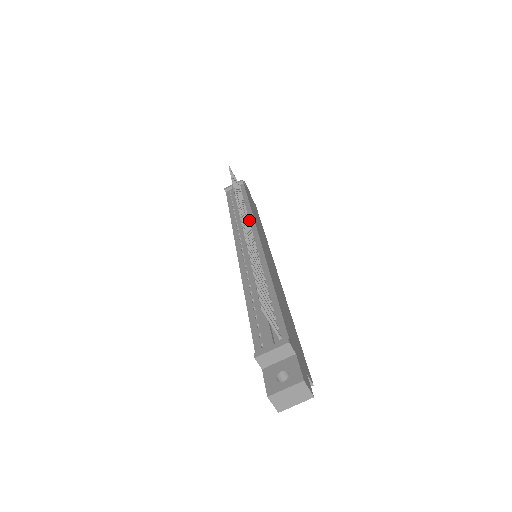
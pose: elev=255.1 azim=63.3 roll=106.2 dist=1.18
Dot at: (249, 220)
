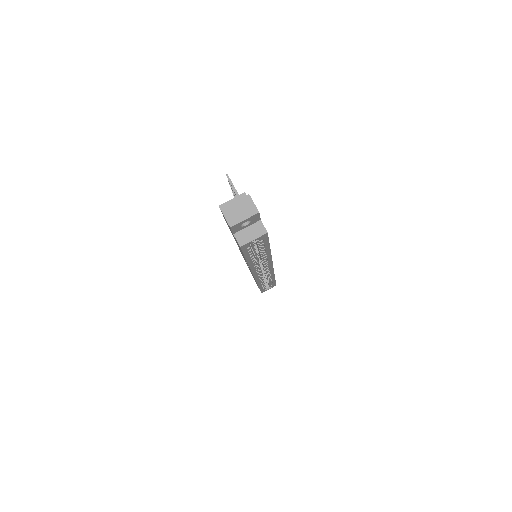
Dot at: occluded
